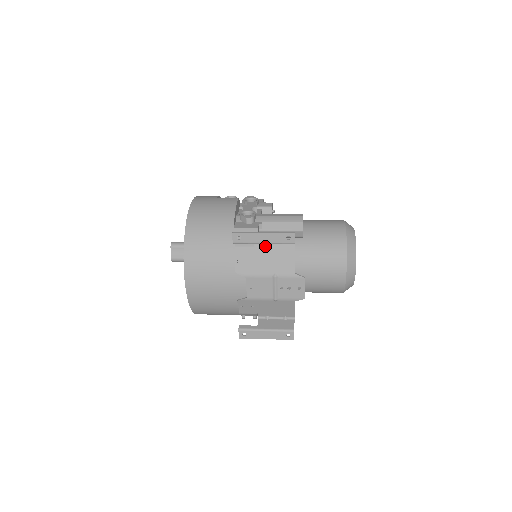
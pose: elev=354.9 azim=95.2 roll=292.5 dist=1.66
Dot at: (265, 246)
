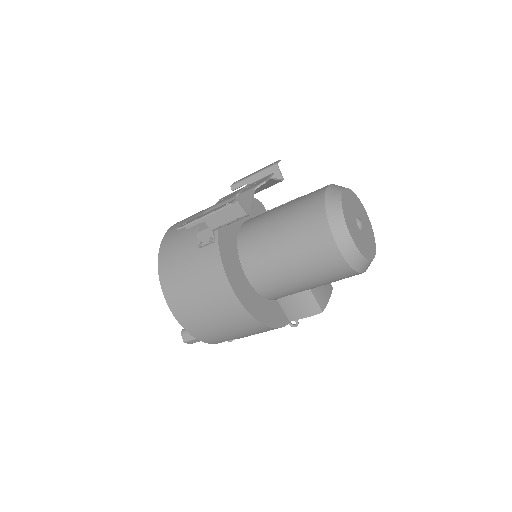
Dot at: (256, 191)
